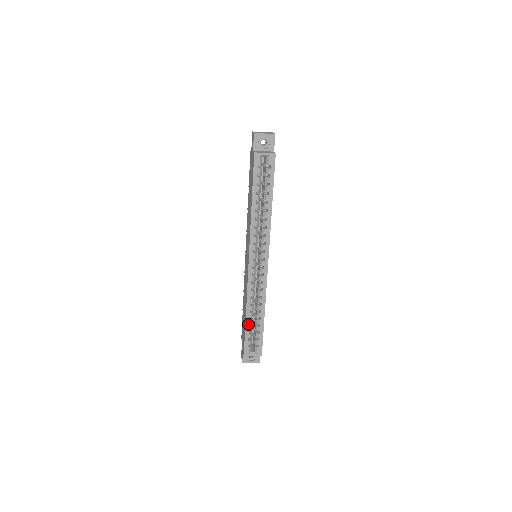
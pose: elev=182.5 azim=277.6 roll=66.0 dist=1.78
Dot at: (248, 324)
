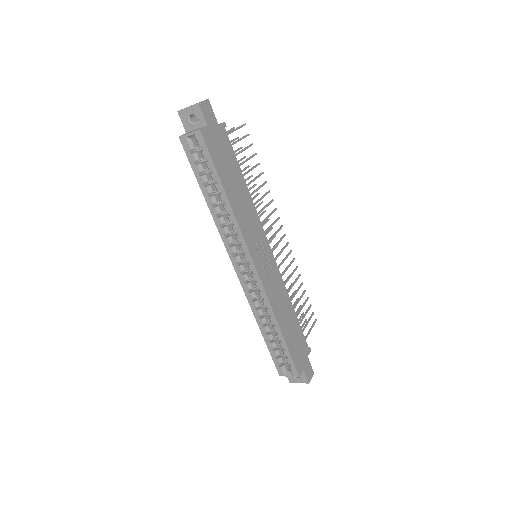
Dot at: (267, 340)
